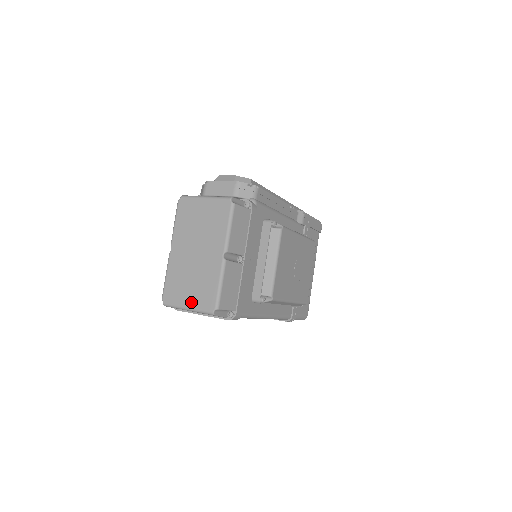
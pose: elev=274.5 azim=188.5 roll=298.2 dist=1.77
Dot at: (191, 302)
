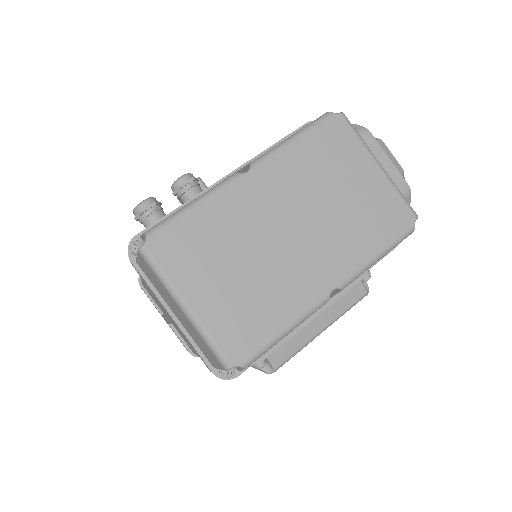
Dot at: (206, 305)
